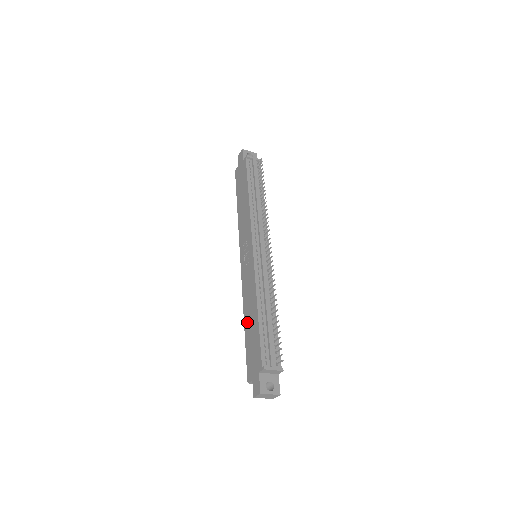
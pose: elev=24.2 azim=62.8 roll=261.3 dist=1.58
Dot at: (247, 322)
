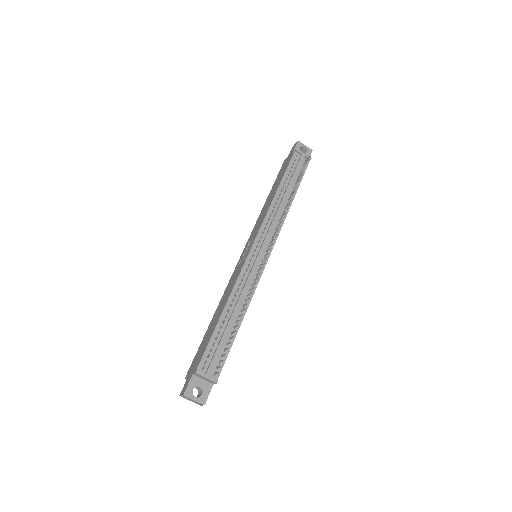
Dot at: (213, 319)
